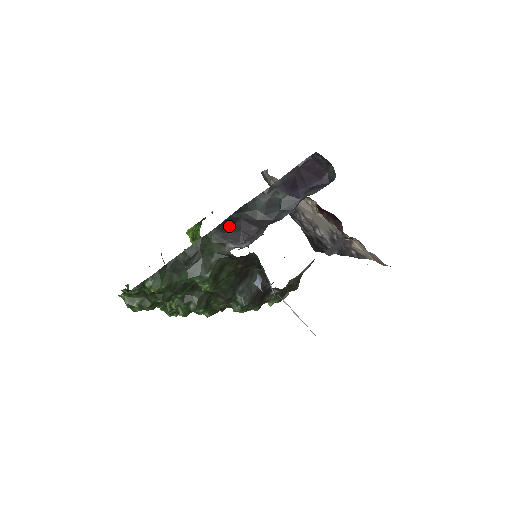
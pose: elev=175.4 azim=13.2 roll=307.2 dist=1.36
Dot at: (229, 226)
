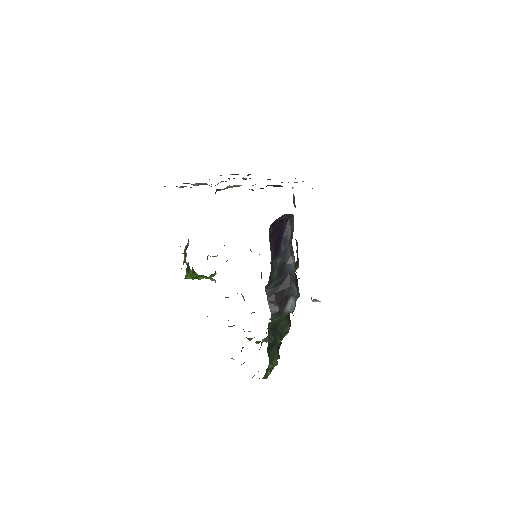
Dot at: (275, 305)
